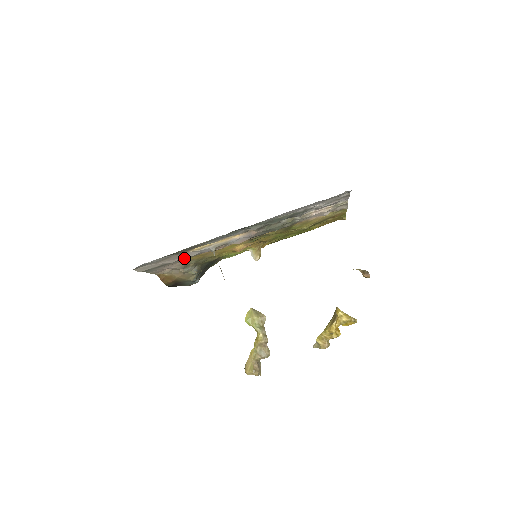
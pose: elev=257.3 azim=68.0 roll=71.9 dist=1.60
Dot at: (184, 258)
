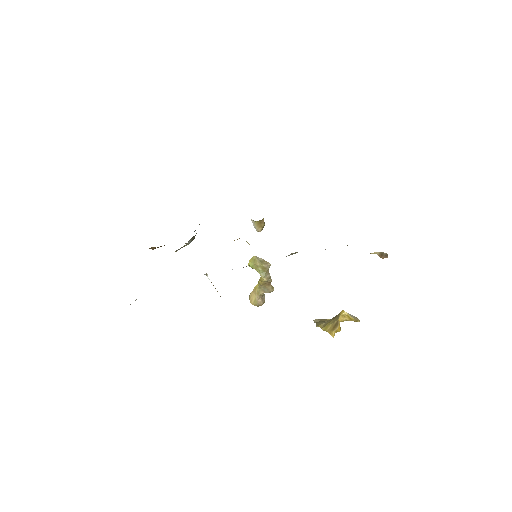
Dot at: occluded
